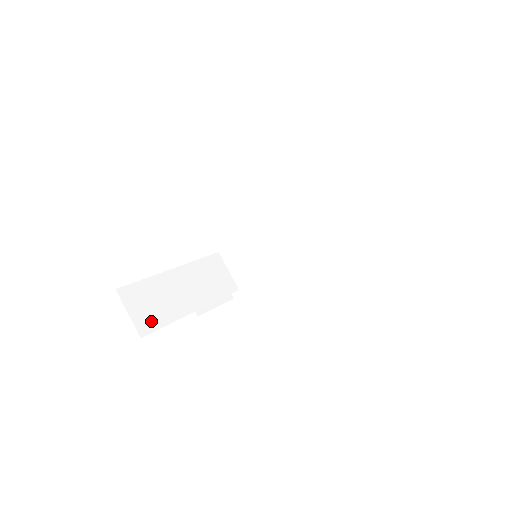
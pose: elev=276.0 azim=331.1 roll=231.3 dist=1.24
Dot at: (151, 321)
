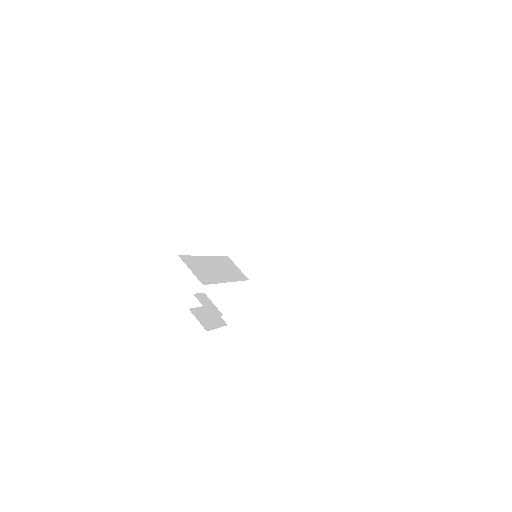
Dot at: (205, 278)
